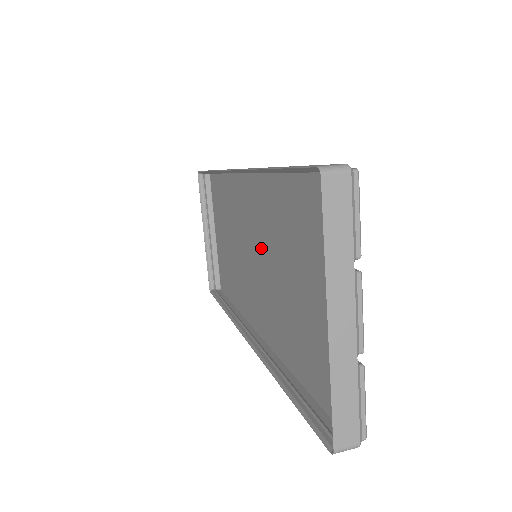
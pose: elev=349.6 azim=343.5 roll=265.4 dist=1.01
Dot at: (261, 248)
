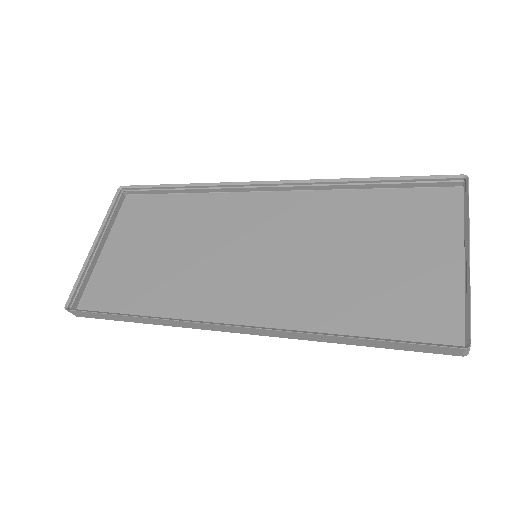
Dot at: (280, 246)
